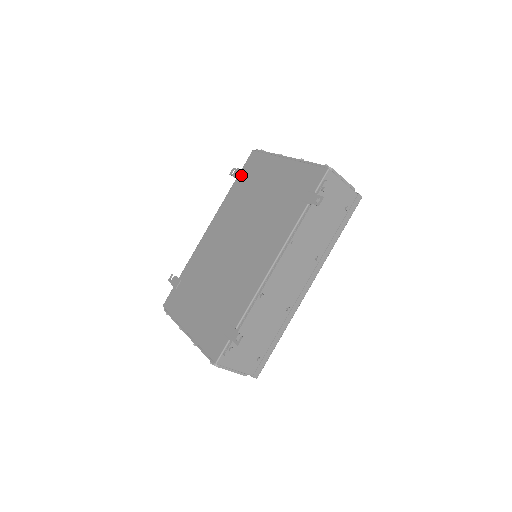
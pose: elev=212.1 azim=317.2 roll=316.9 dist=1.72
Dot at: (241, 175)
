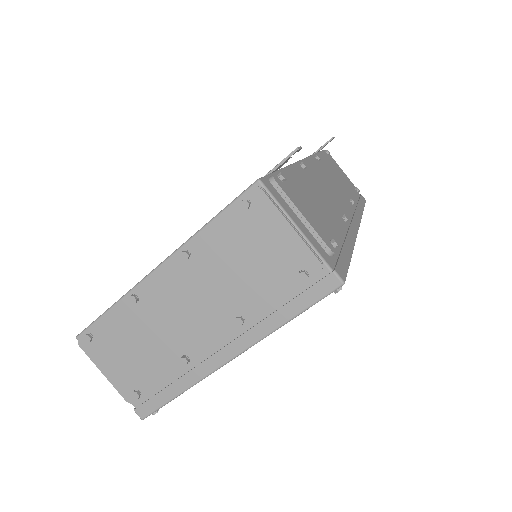
Dot at: occluded
